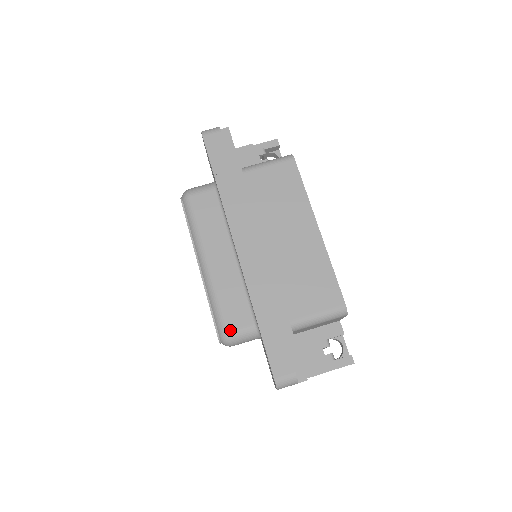
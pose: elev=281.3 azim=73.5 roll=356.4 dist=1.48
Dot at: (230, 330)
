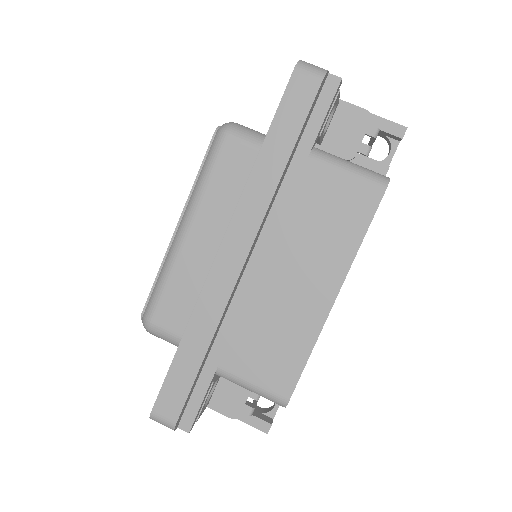
Dot at: (155, 322)
